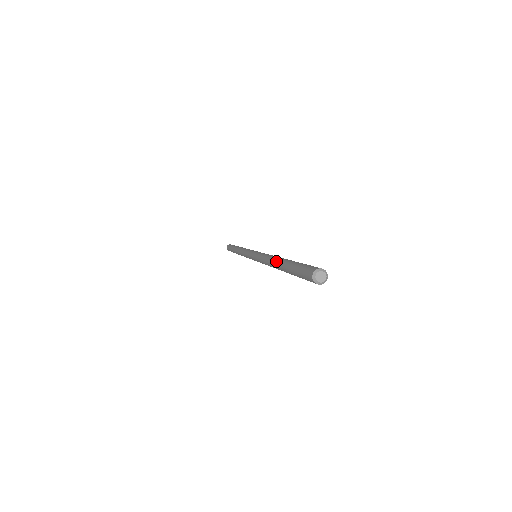
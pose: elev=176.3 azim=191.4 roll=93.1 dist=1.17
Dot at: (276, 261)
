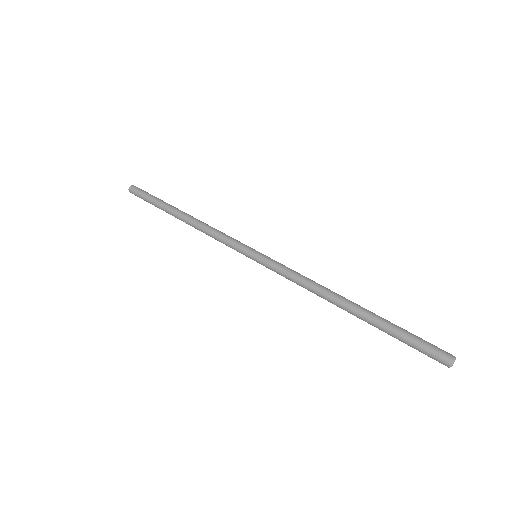
Dot at: (346, 309)
